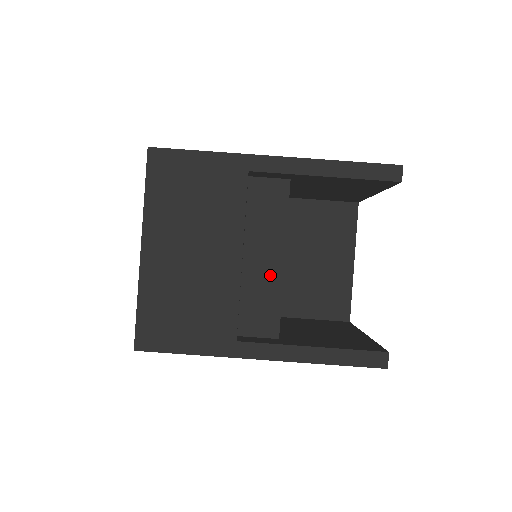
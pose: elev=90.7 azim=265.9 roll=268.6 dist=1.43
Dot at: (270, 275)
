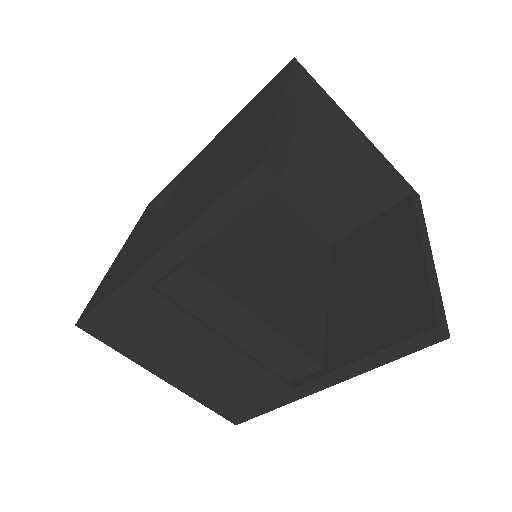
Dot at: (263, 336)
